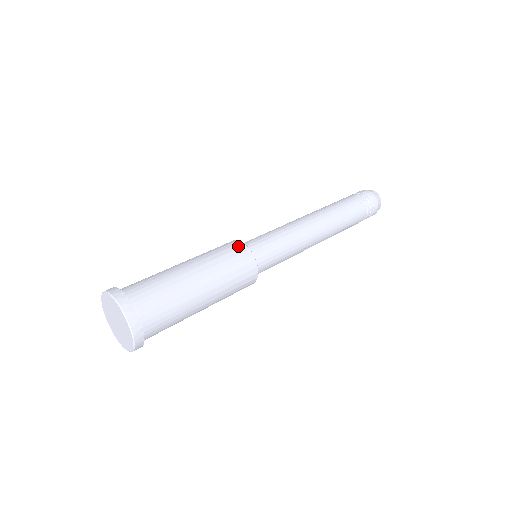
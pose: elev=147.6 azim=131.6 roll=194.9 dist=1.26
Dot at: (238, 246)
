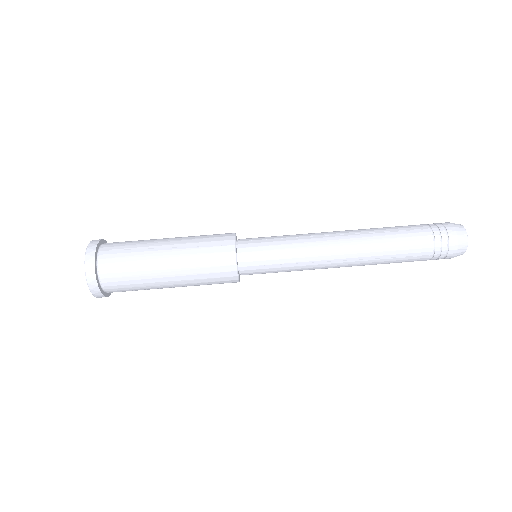
Dot at: (228, 269)
